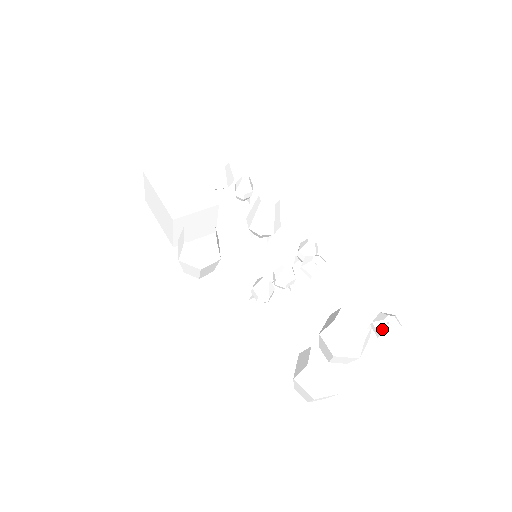
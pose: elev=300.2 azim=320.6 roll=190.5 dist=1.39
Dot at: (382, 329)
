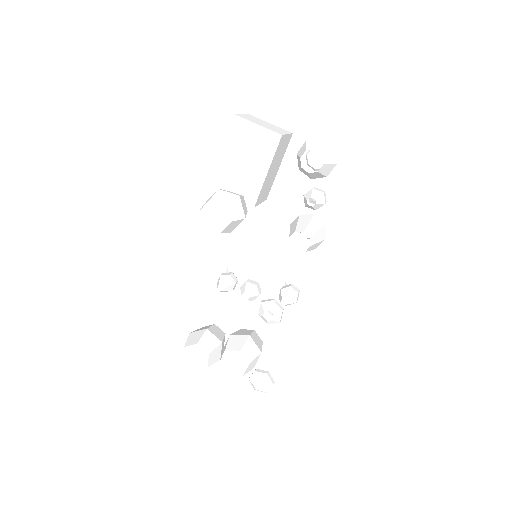
Dot at: (251, 380)
